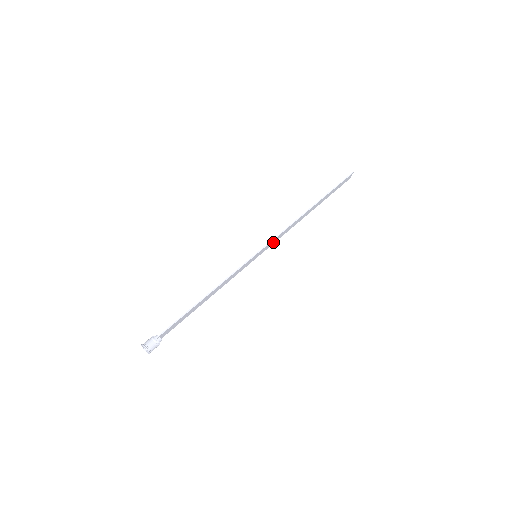
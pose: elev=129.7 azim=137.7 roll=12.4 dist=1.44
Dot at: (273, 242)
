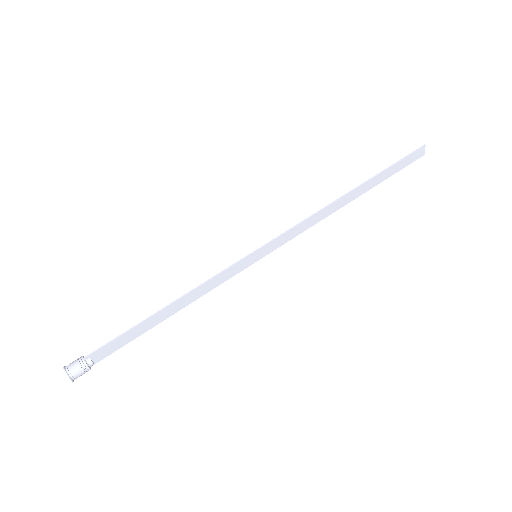
Dot at: (286, 238)
